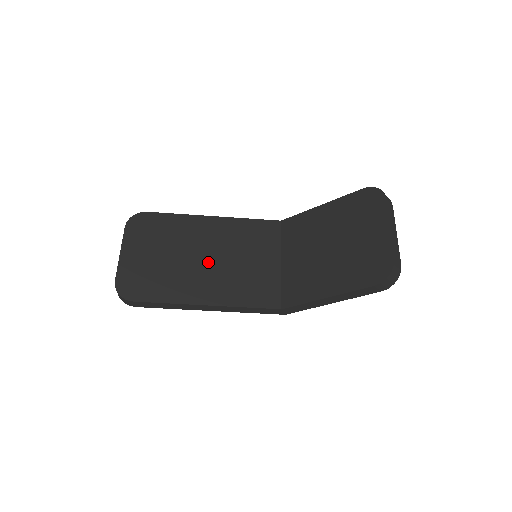
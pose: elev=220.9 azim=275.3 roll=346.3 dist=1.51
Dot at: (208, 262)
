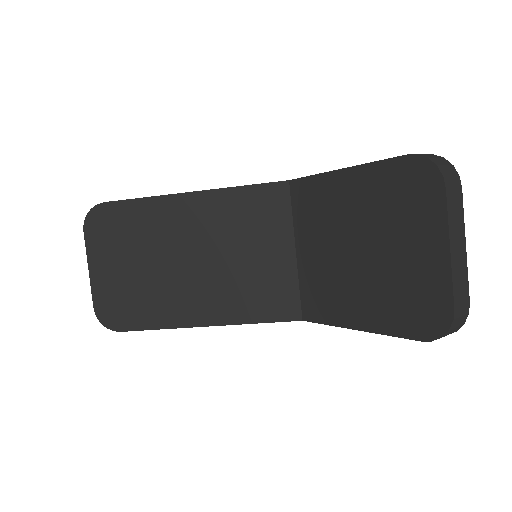
Dot at: (197, 266)
